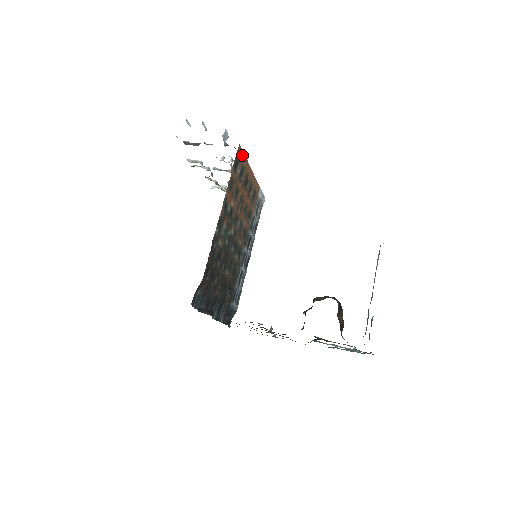
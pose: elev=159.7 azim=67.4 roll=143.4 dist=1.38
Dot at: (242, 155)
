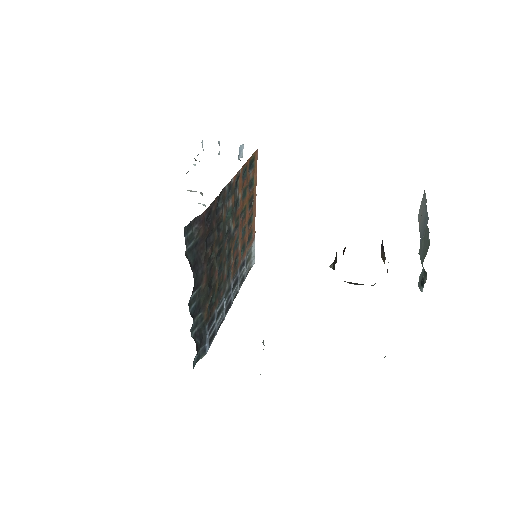
Dot at: (256, 166)
